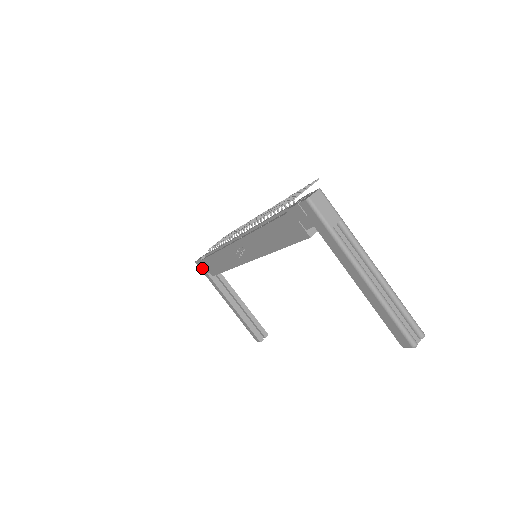
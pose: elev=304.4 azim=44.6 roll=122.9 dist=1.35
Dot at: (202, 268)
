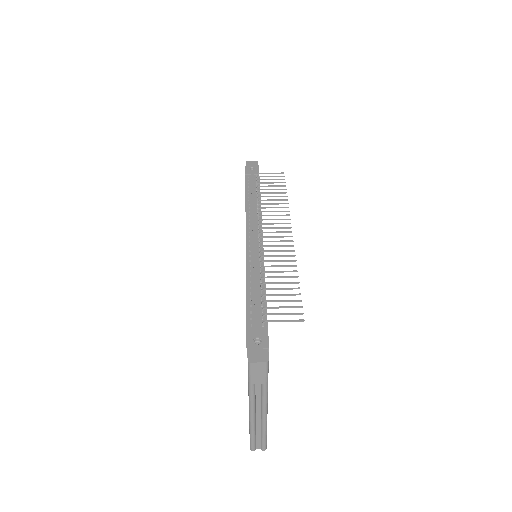
Dot at: occluded
